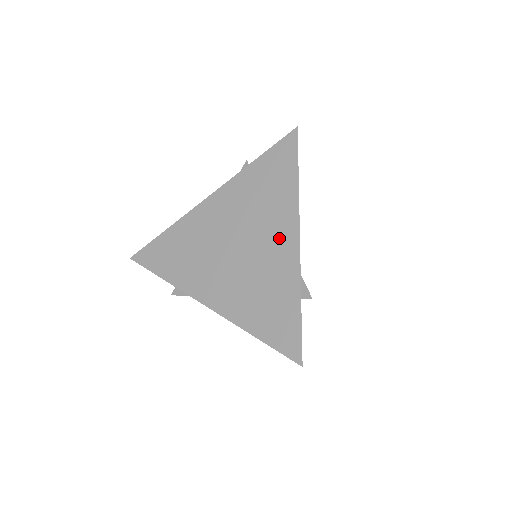
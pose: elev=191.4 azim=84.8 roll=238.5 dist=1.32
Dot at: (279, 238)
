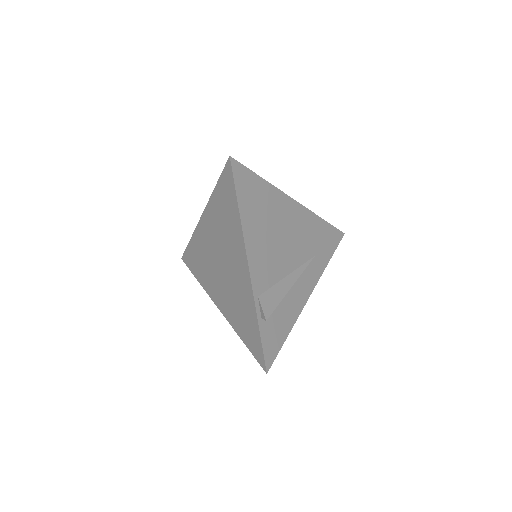
Dot at: (239, 265)
